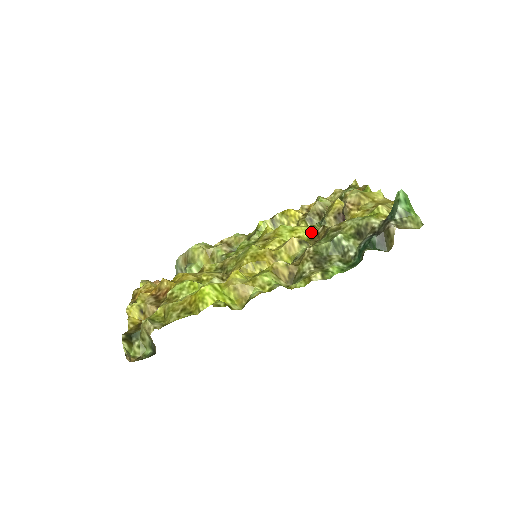
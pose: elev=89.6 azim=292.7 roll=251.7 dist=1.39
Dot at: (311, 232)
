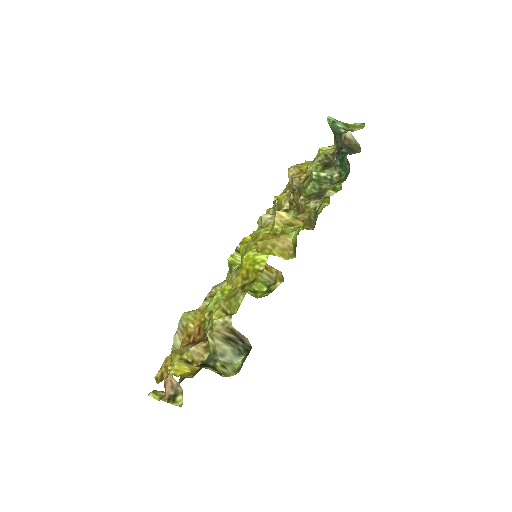
Dot at: occluded
